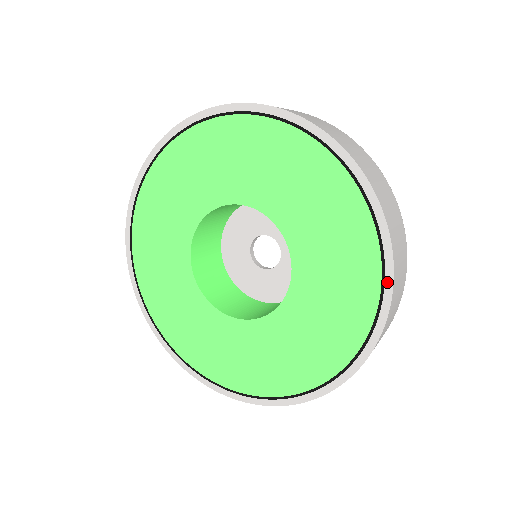
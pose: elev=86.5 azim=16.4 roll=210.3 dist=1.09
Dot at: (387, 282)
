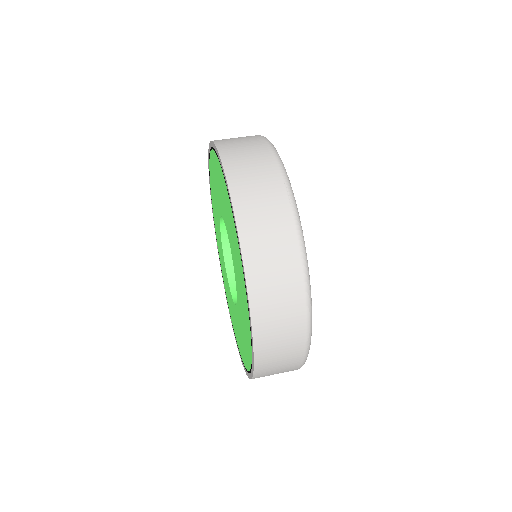
Dot at: (232, 207)
